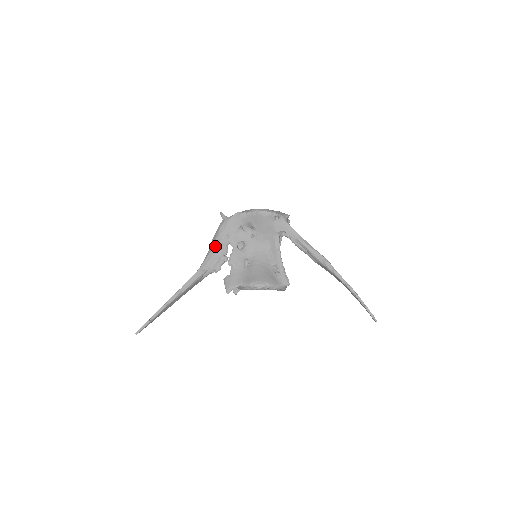
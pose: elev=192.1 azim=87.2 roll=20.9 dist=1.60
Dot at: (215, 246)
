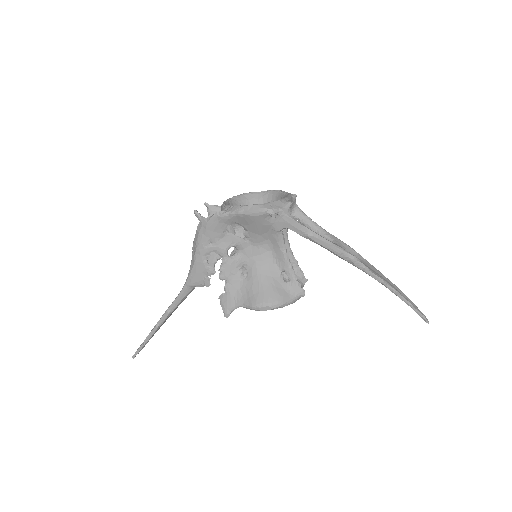
Dot at: (197, 258)
